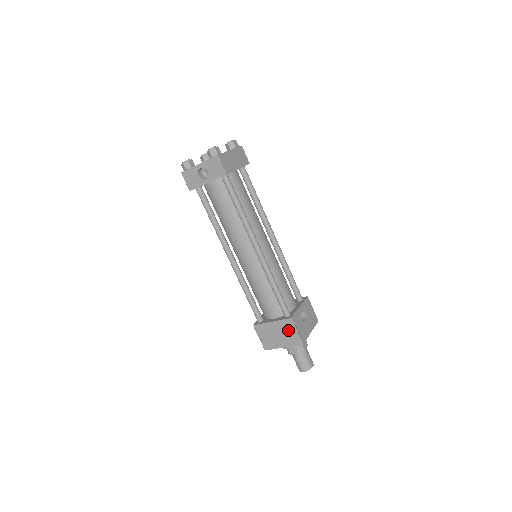
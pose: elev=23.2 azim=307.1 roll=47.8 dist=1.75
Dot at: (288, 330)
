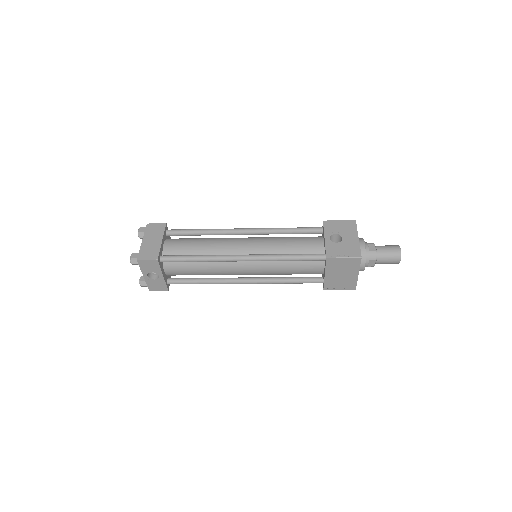
Dot at: (339, 264)
